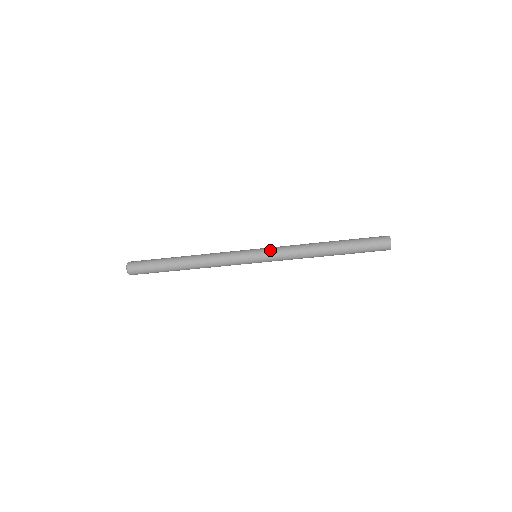
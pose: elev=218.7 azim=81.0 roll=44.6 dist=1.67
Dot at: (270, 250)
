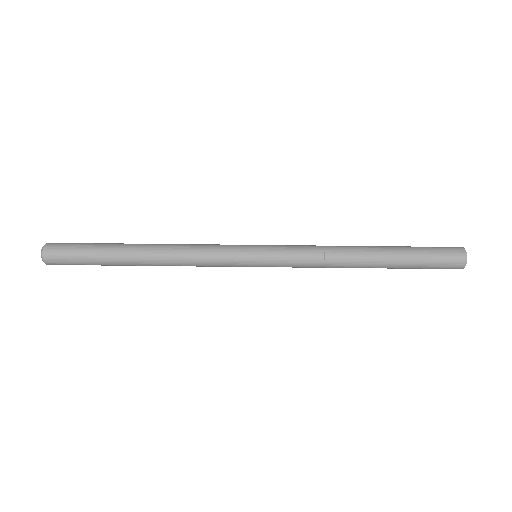
Dot at: (280, 245)
